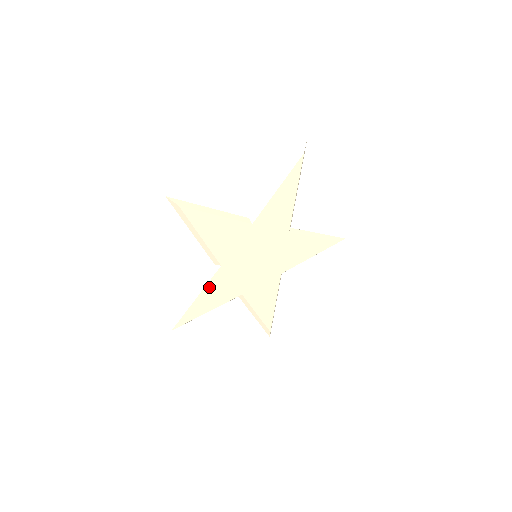
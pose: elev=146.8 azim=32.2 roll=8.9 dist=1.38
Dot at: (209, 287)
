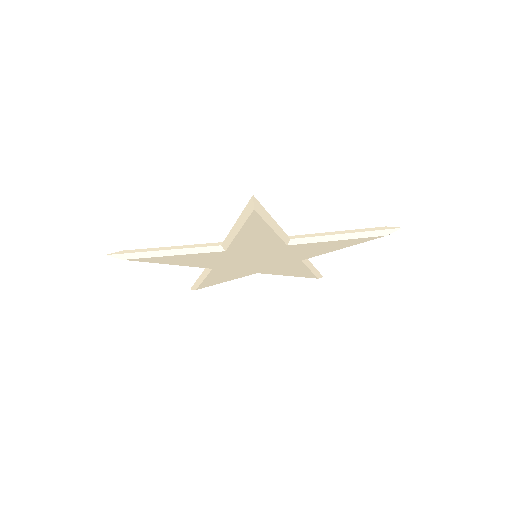
Dot at: (212, 276)
